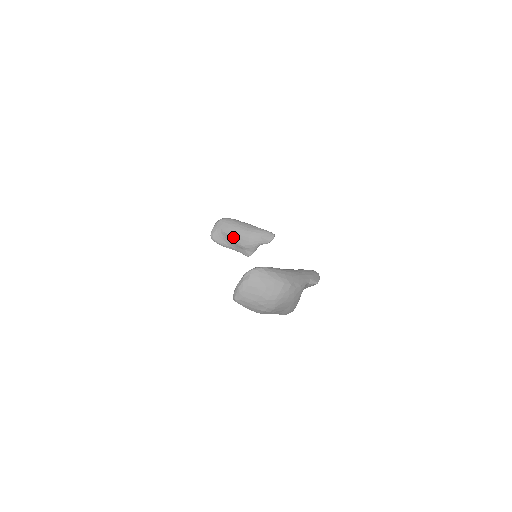
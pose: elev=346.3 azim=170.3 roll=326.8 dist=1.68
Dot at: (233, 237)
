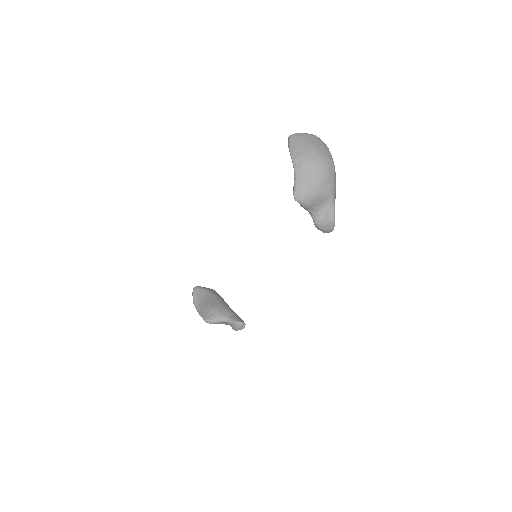
Dot at: (212, 299)
